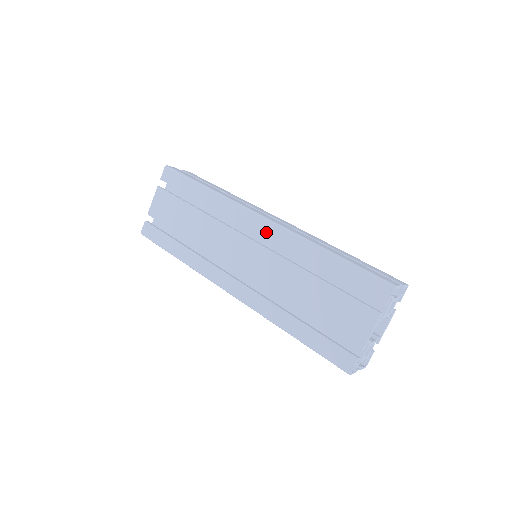
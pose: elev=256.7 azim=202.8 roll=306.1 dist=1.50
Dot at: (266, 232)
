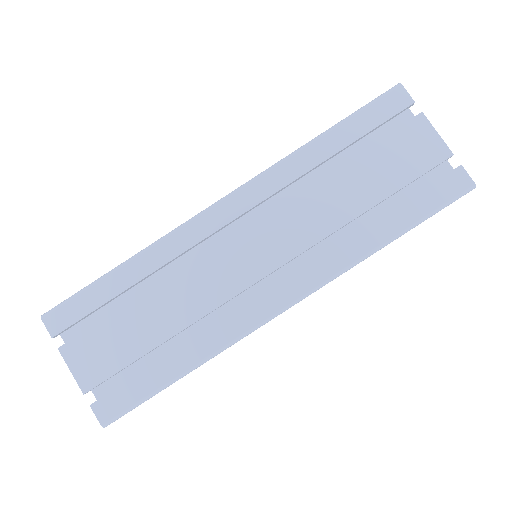
Dot at: (244, 204)
